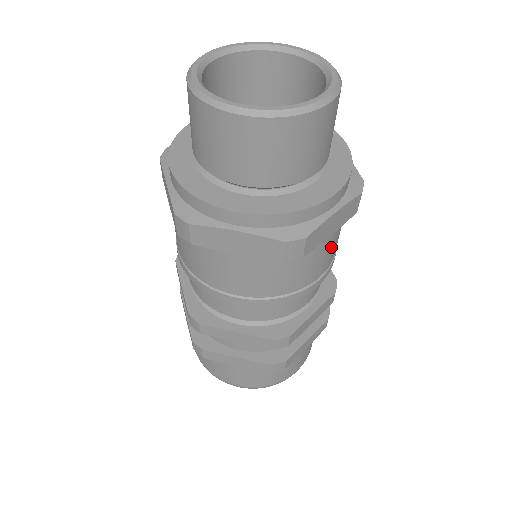
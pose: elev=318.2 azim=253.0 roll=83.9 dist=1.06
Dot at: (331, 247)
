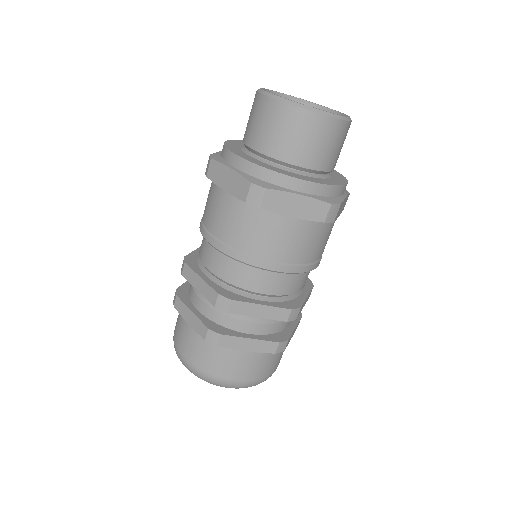
Dot at: (294, 238)
